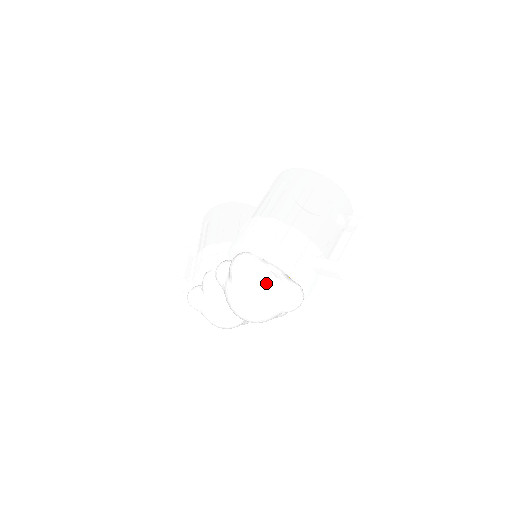
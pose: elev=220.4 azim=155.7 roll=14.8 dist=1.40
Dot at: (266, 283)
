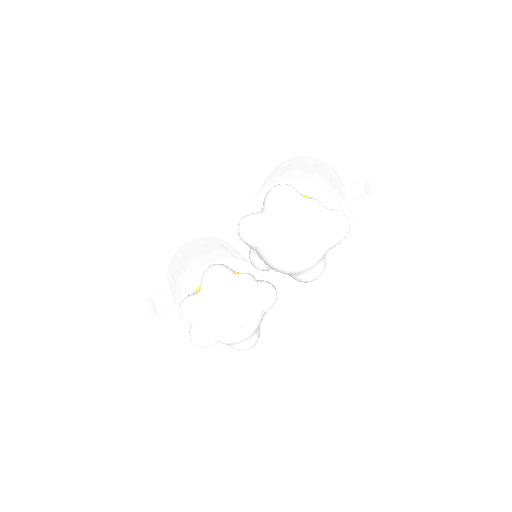
Dot at: (314, 200)
